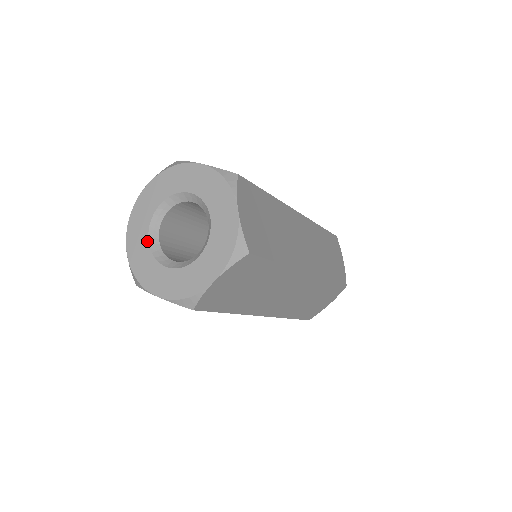
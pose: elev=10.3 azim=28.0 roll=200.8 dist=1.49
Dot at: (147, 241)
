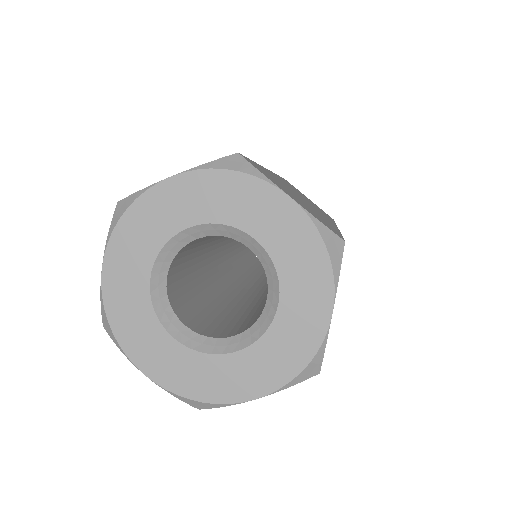
Dot at: (147, 279)
